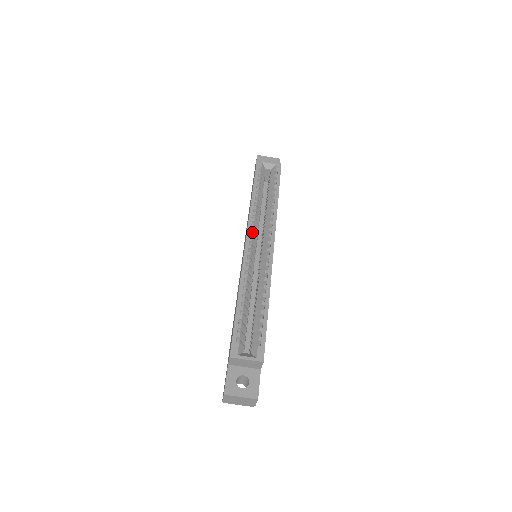
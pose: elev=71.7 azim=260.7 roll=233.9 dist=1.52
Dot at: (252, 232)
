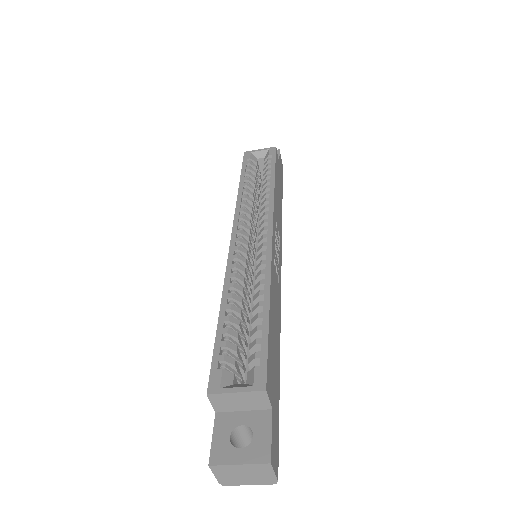
Dot at: (240, 223)
